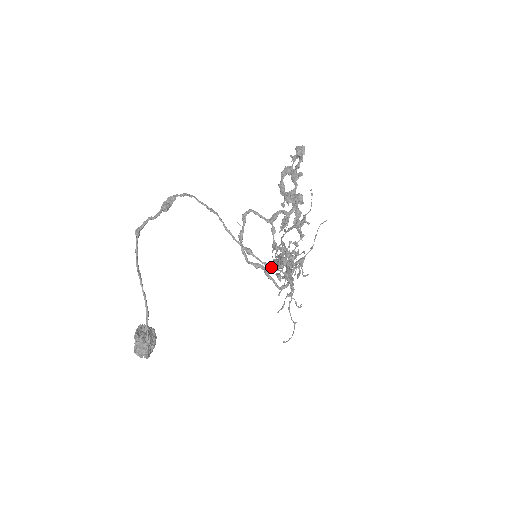
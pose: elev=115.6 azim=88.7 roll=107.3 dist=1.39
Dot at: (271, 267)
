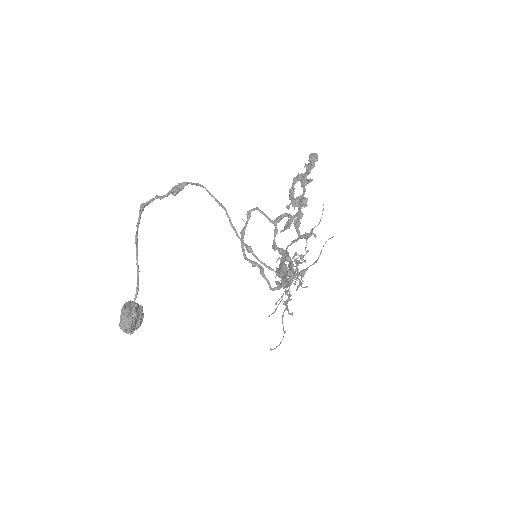
Dot at: (267, 267)
